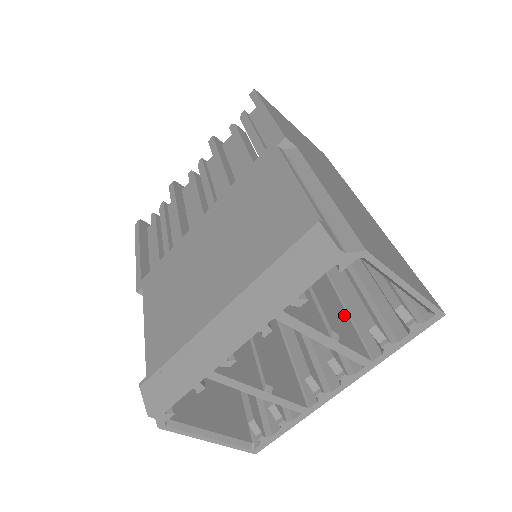
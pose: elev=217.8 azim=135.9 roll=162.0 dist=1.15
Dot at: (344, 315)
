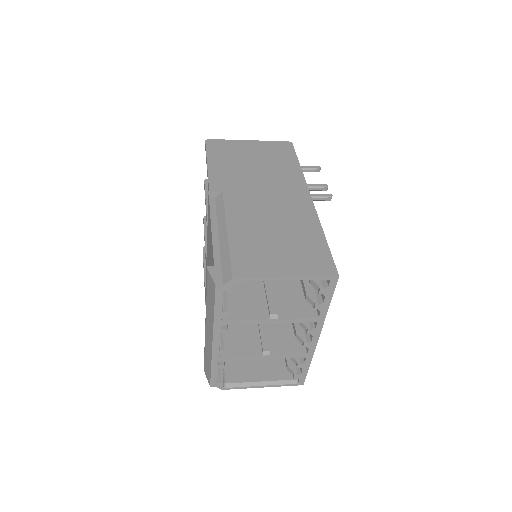
Dot at: occluded
